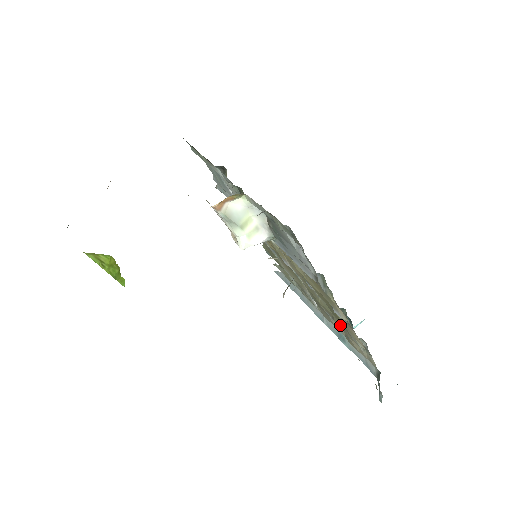
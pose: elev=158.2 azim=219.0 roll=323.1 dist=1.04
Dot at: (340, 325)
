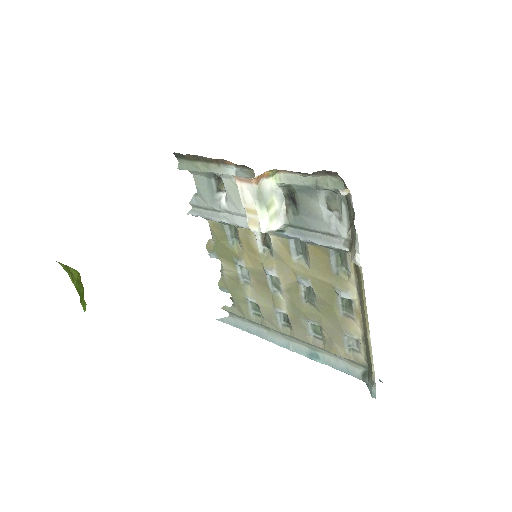
Dot at: (329, 326)
